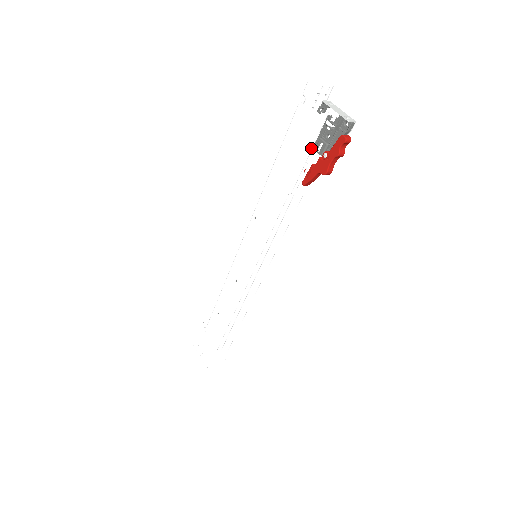
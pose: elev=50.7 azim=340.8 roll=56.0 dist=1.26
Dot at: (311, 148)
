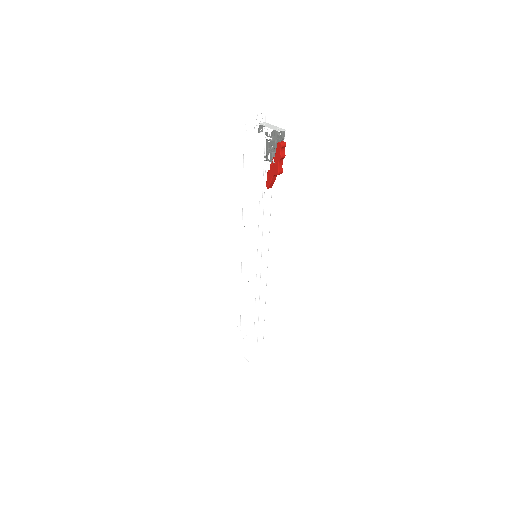
Dot at: (263, 159)
